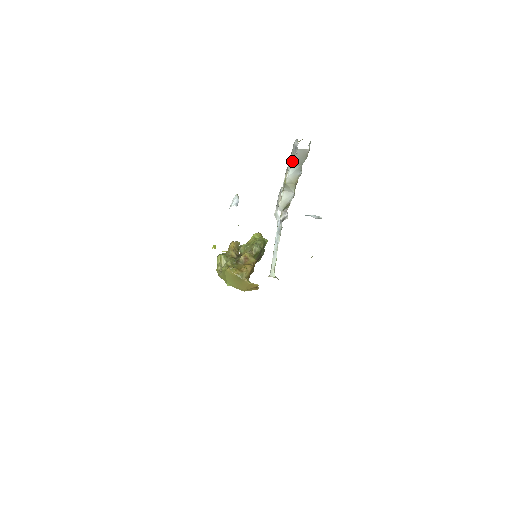
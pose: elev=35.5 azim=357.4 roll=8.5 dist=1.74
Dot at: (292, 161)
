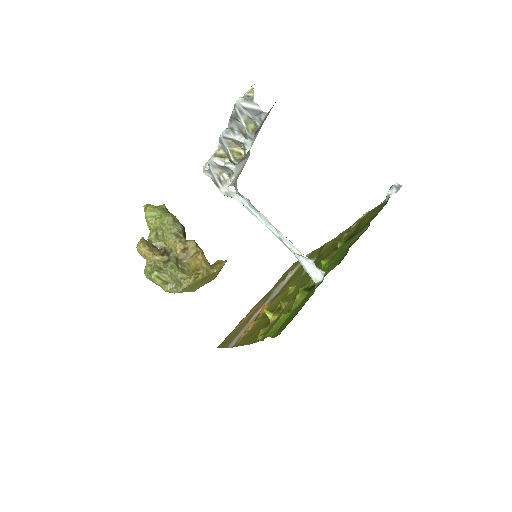
Dot at: (255, 132)
